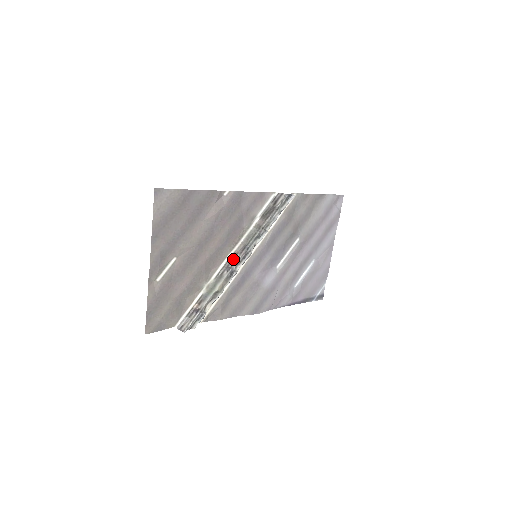
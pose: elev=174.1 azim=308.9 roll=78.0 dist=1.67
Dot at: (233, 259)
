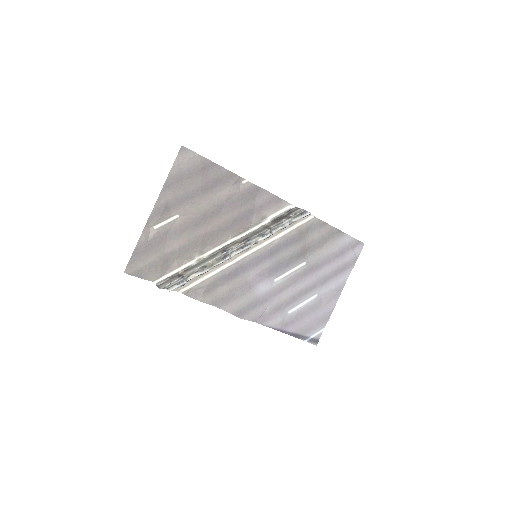
Dot at: (232, 245)
